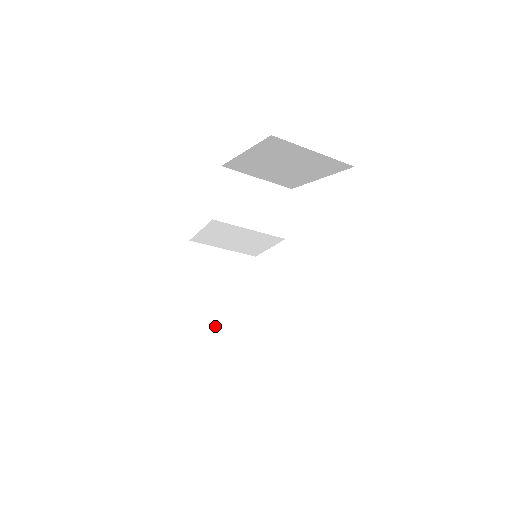
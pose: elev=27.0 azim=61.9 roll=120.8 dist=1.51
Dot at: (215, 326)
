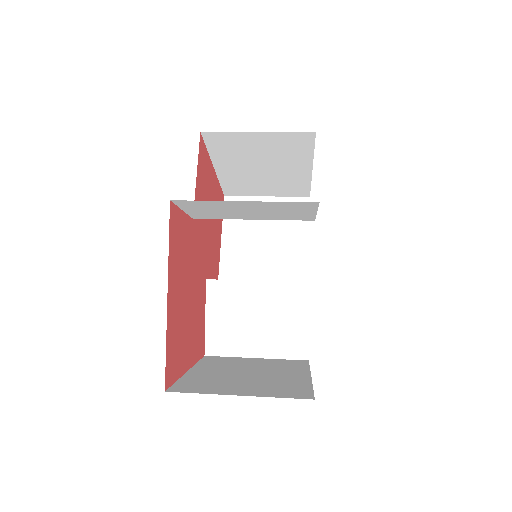
Dot at: (263, 184)
